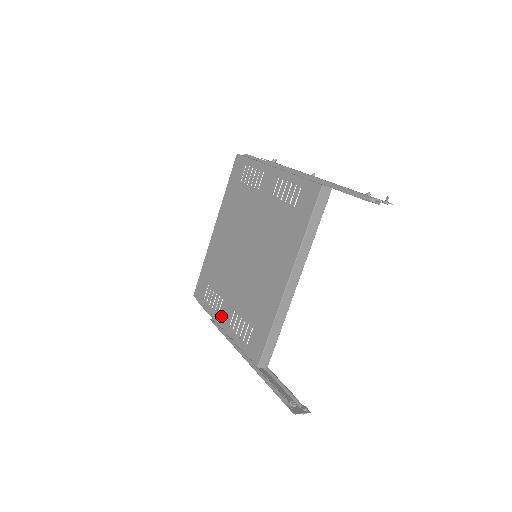
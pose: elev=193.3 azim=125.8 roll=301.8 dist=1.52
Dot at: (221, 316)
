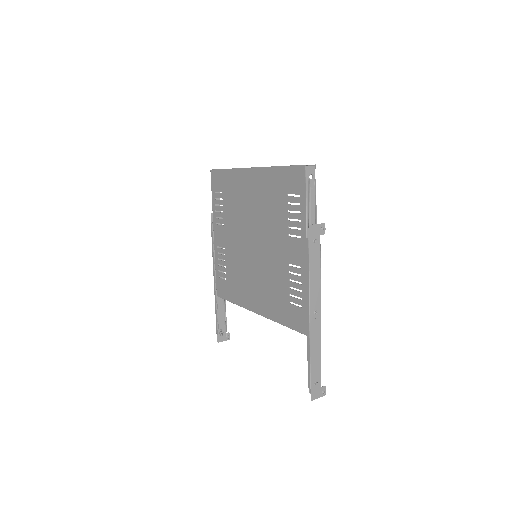
Dot at: (217, 230)
